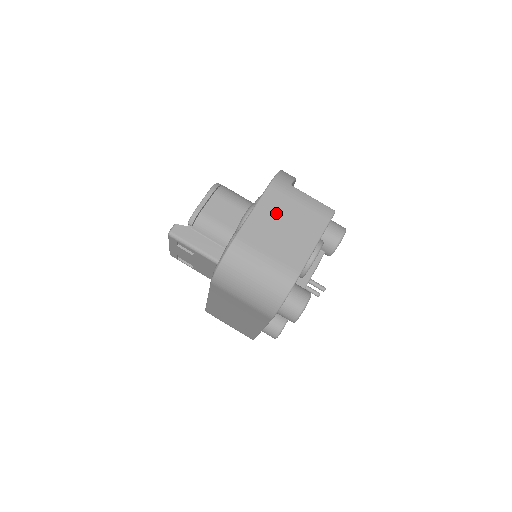
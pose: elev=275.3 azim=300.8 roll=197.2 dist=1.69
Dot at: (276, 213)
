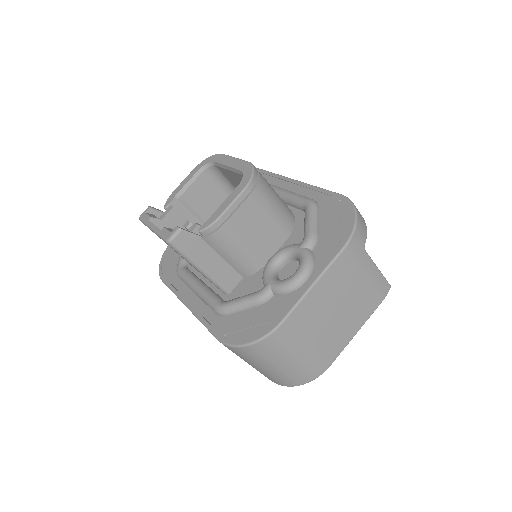
Dot at: (336, 291)
